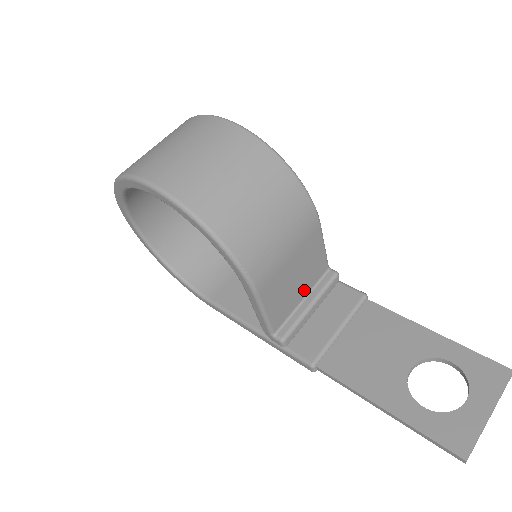
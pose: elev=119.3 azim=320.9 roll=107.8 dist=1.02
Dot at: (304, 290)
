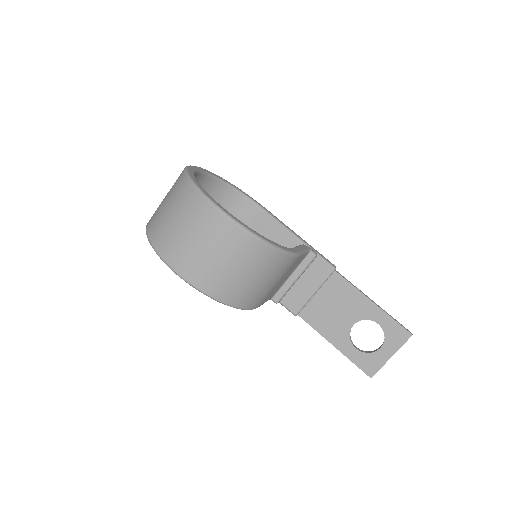
Dot at: (290, 273)
